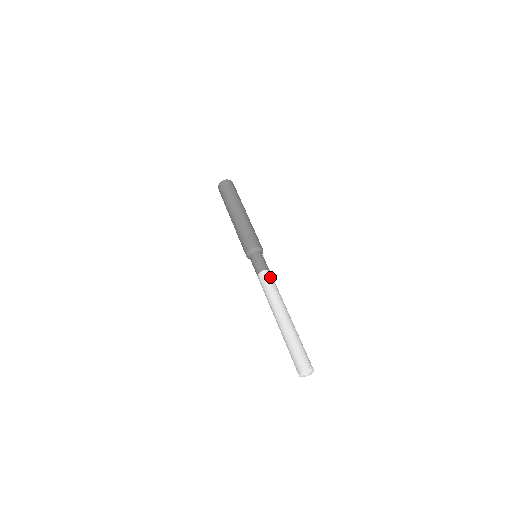
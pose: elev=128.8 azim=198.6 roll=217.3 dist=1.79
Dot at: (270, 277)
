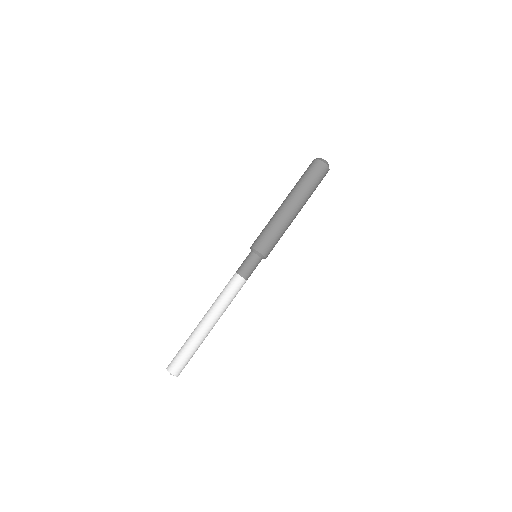
Dot at: occluded
